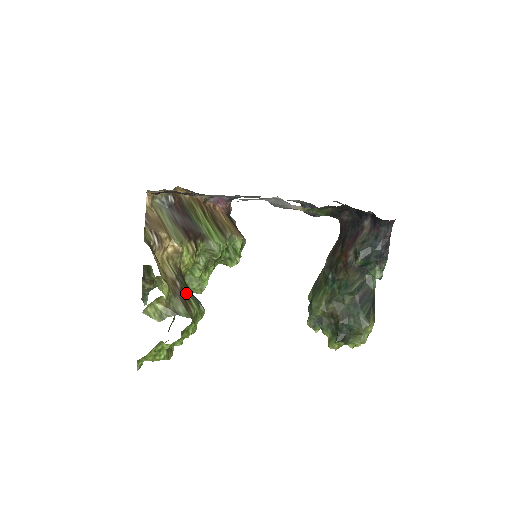
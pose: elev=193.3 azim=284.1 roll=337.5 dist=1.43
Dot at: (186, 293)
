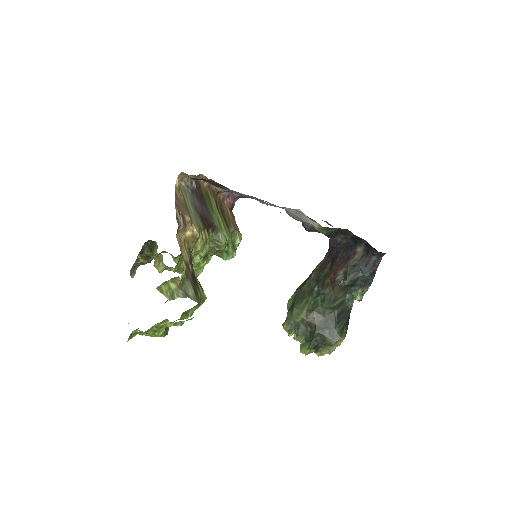
Dot at: (196, 278)
